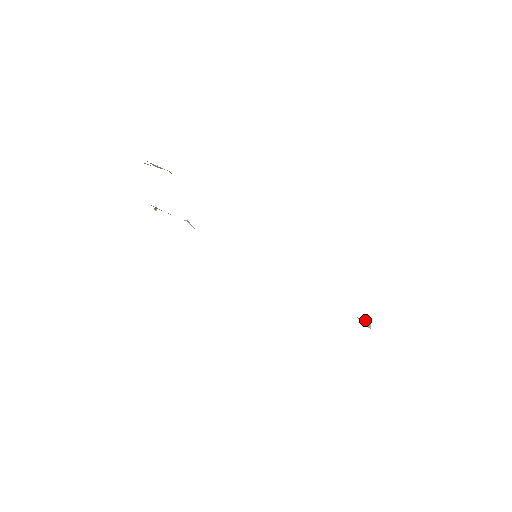
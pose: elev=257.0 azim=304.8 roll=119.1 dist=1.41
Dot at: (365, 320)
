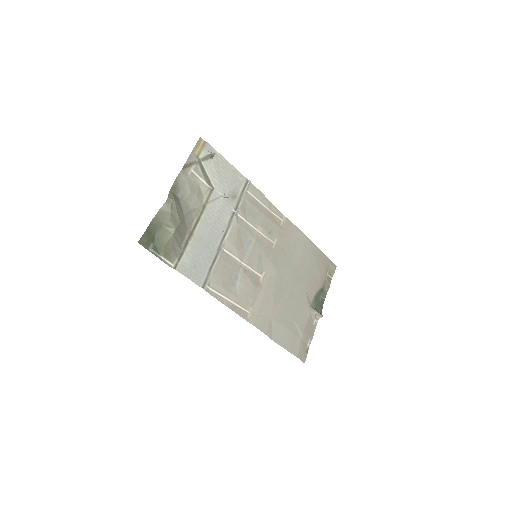
Dot at: (320, 314)
